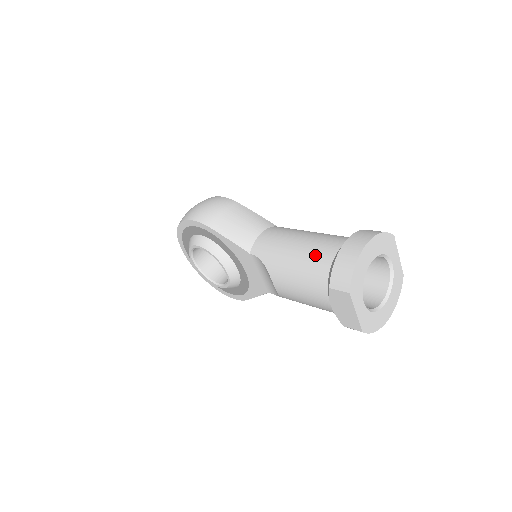
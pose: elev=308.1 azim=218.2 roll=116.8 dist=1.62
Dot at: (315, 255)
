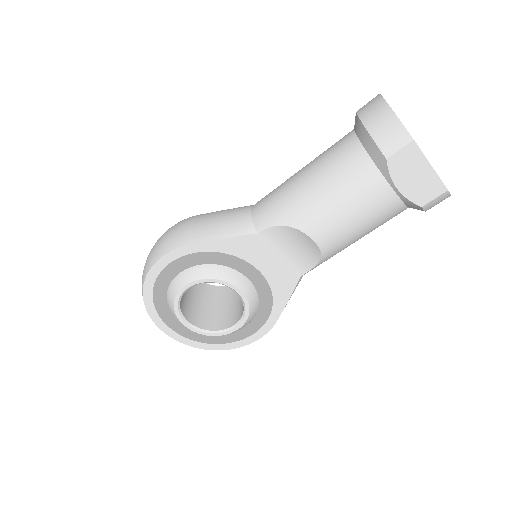
Dot at: (336, 160)
